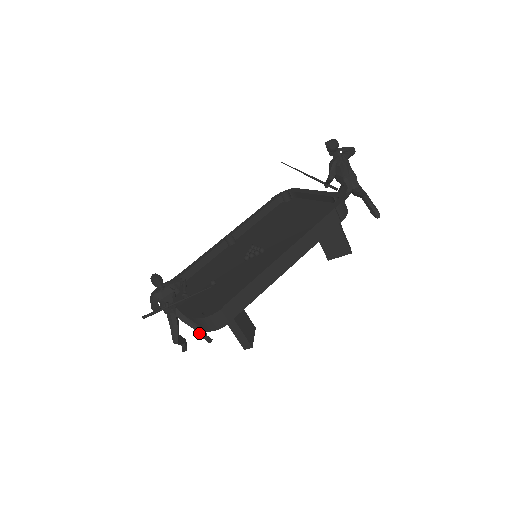
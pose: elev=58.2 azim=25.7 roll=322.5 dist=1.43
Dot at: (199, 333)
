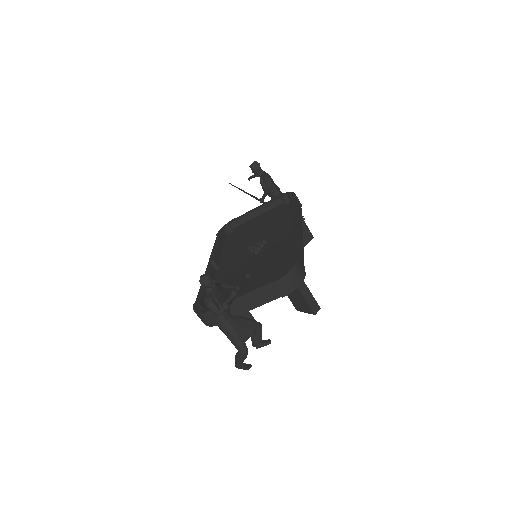
Dot at: (261, 331)
